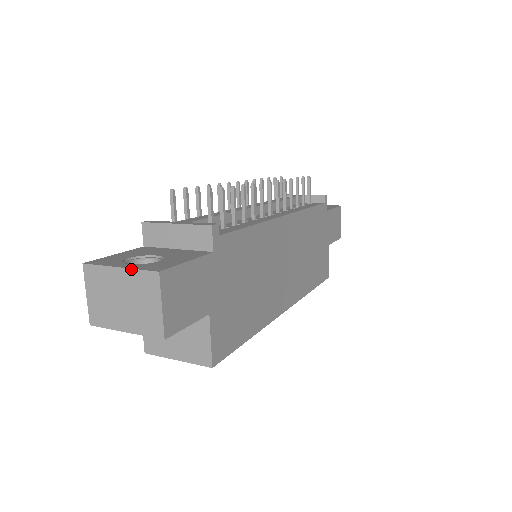
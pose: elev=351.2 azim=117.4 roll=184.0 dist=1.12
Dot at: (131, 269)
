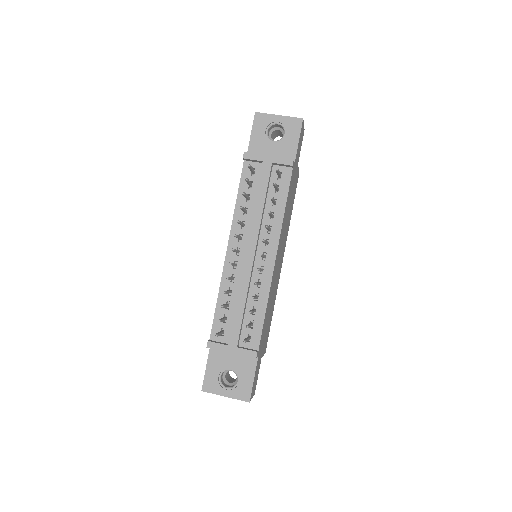
Dot at: occluded
